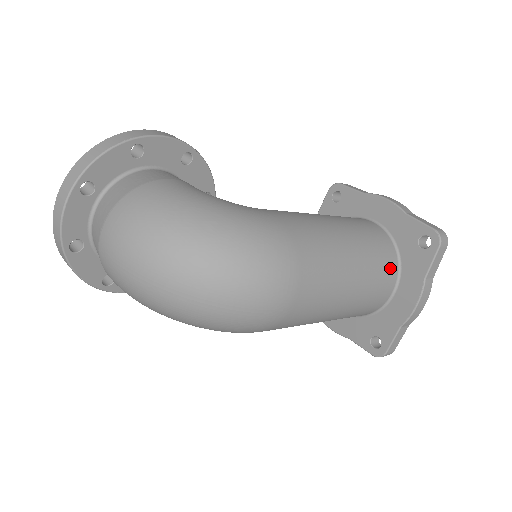
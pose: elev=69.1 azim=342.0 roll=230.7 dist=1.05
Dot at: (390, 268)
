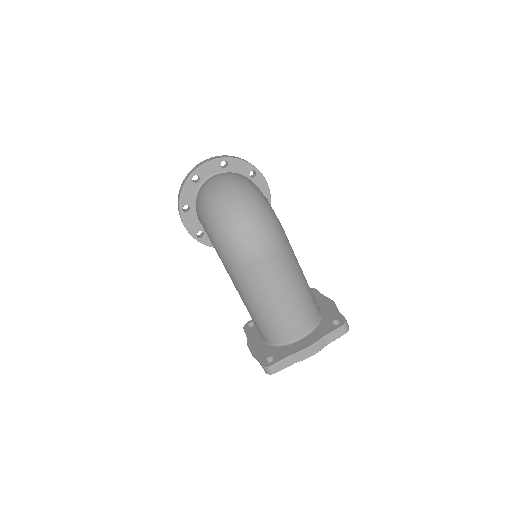
Dot at: (310, 321)
